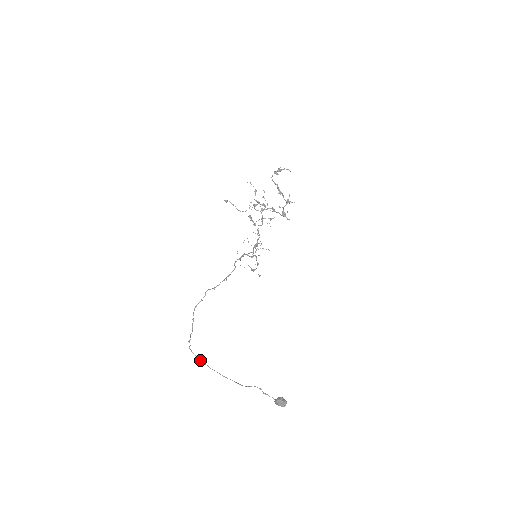
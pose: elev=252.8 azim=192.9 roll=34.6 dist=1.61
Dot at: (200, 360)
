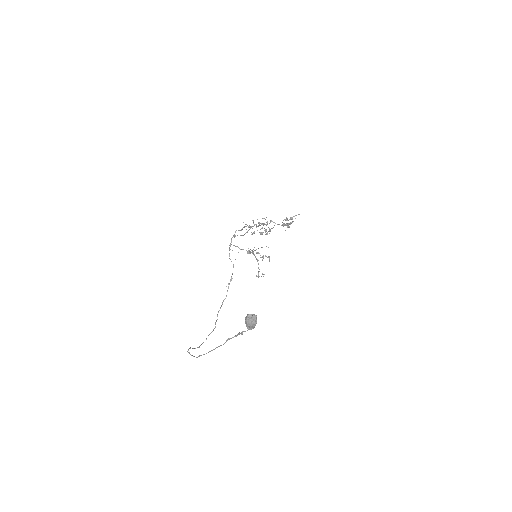
Dot at: occluded
